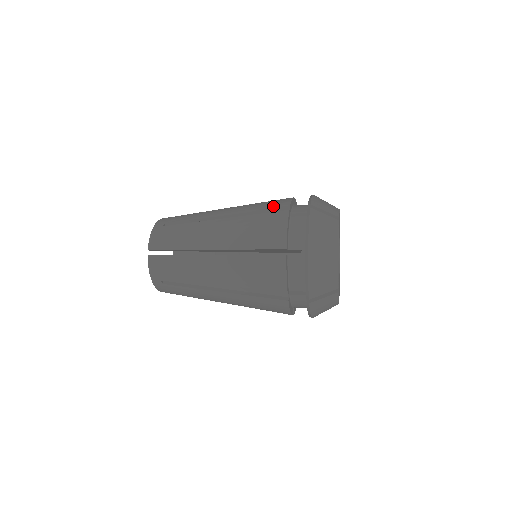
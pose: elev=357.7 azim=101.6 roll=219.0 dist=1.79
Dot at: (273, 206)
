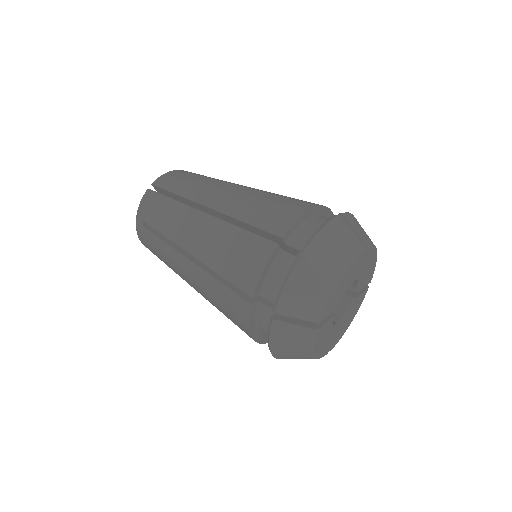
Dot at: (301, 200)
